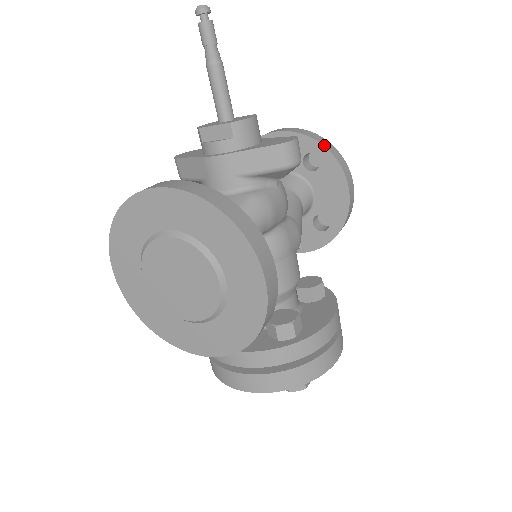
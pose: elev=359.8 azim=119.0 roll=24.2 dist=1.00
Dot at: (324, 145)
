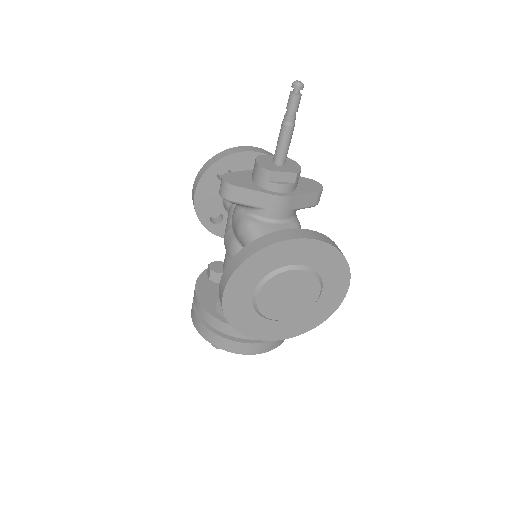
Dot at: occluded
